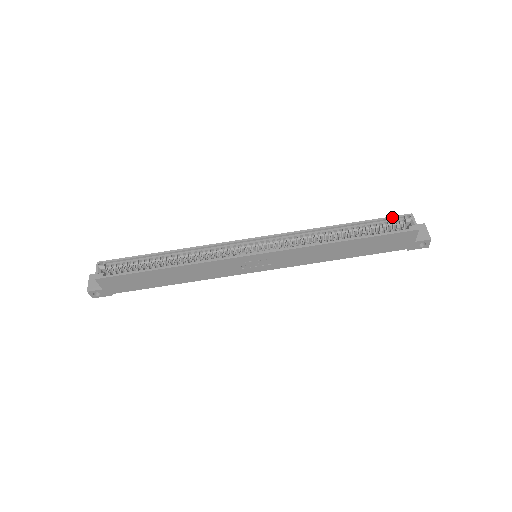
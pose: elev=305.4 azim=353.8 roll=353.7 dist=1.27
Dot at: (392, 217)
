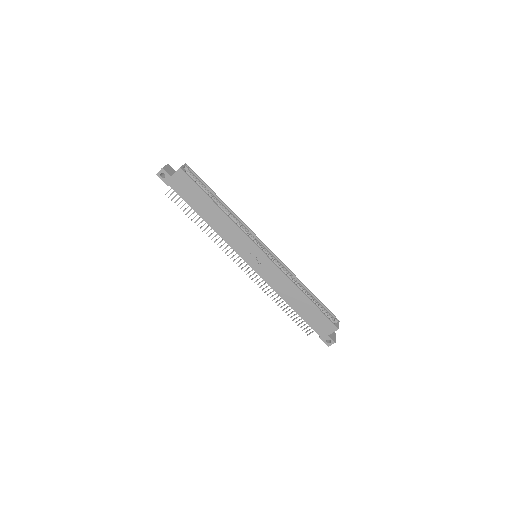
Dot at: (331, 312)
